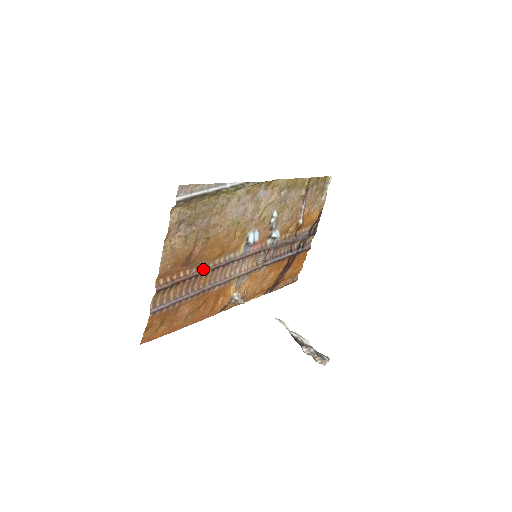
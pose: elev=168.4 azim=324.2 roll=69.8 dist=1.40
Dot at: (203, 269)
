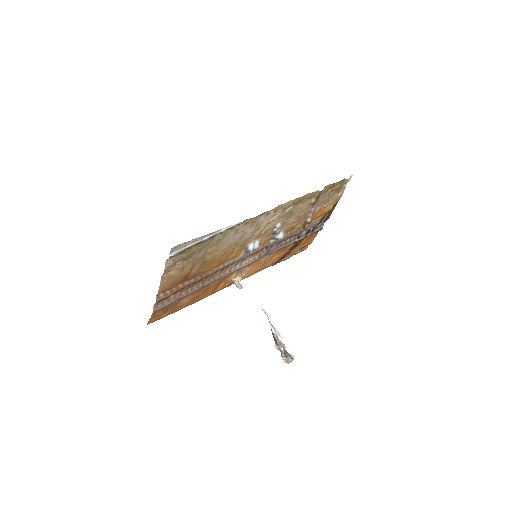
Dot at: (201, 277)
